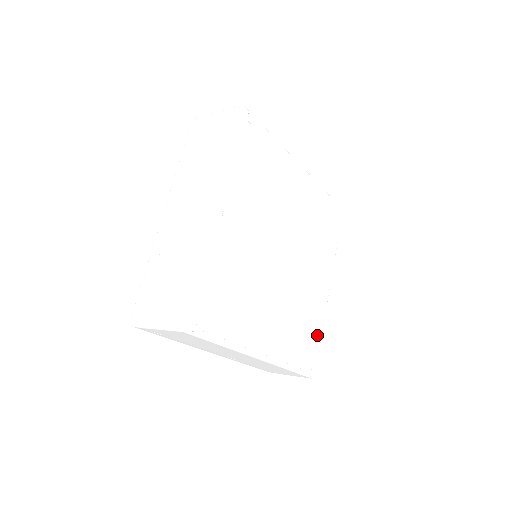
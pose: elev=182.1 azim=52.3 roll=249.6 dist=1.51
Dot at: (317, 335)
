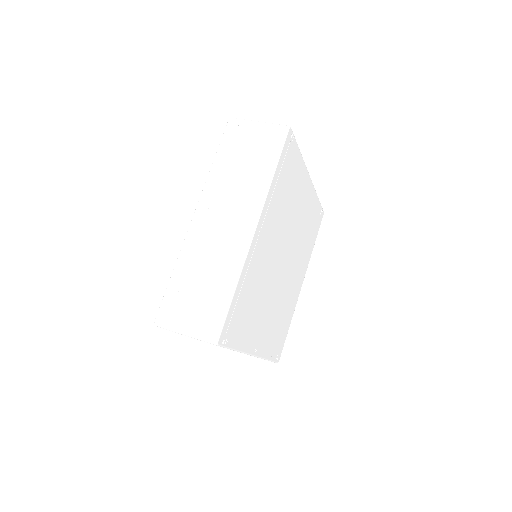
Dot at: (287, 326)
